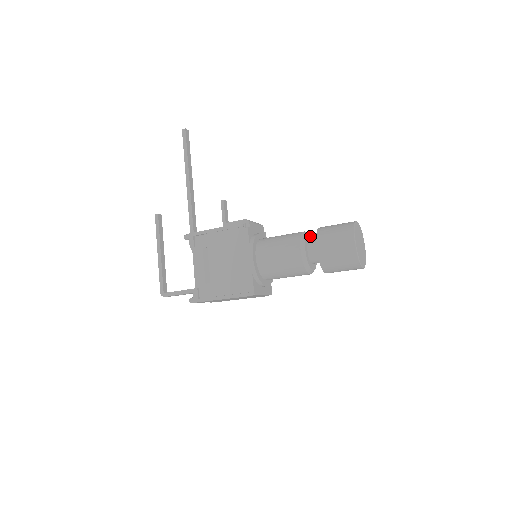
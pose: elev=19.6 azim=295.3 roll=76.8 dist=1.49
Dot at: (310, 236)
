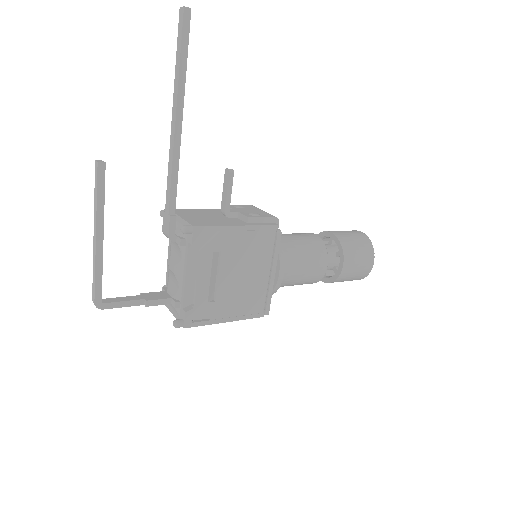
Dot at: occluded
